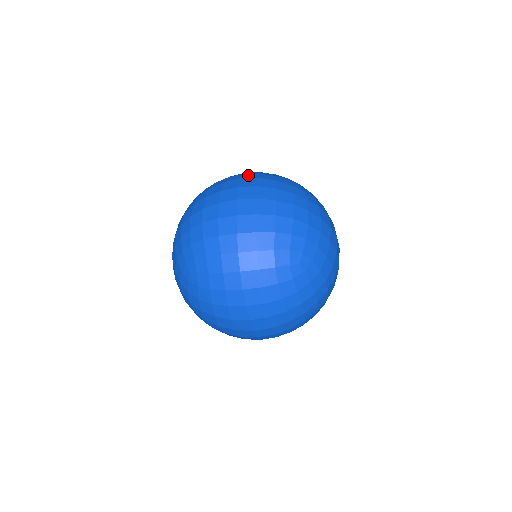
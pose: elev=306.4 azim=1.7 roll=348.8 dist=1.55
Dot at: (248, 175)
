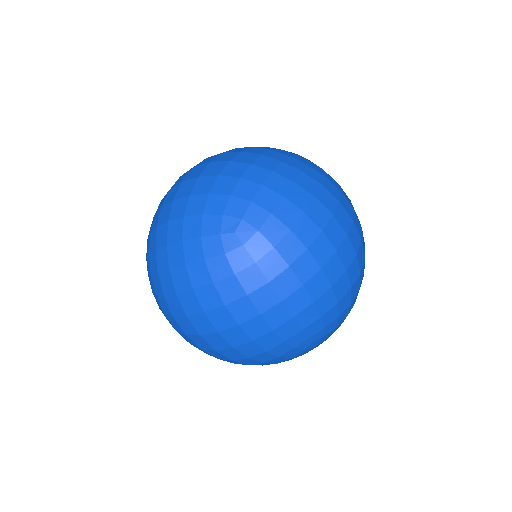
Dot at: occluded
